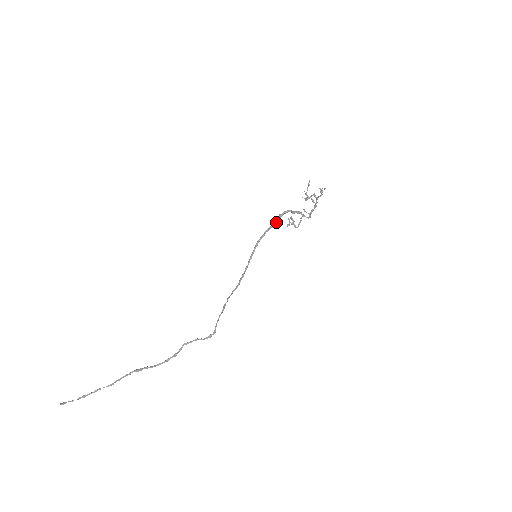
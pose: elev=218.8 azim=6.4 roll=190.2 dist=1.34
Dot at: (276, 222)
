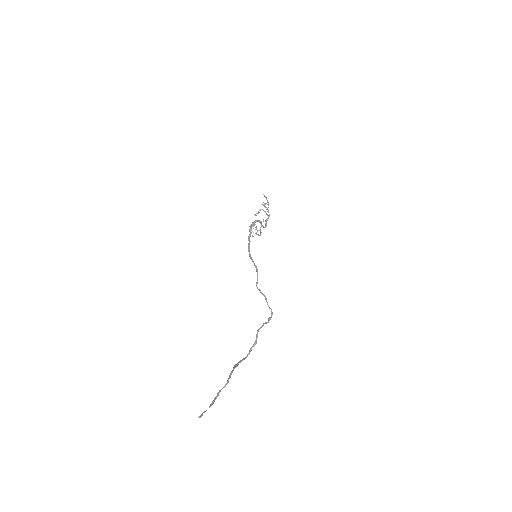
Dot at: occluded
